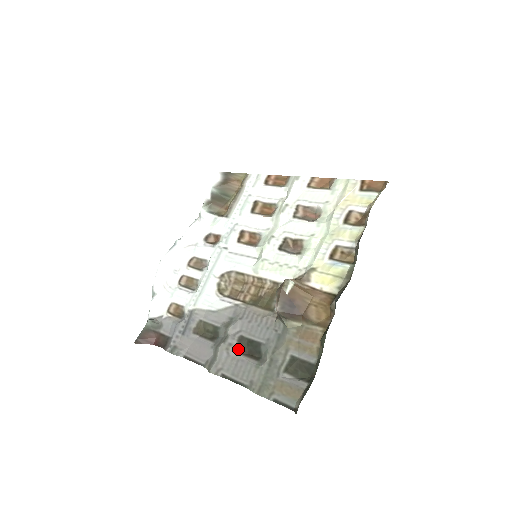
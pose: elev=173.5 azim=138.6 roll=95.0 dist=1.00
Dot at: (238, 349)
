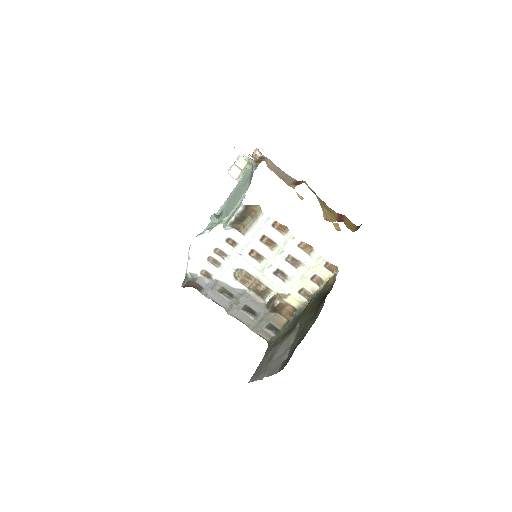
Dot at: (244, 310)
